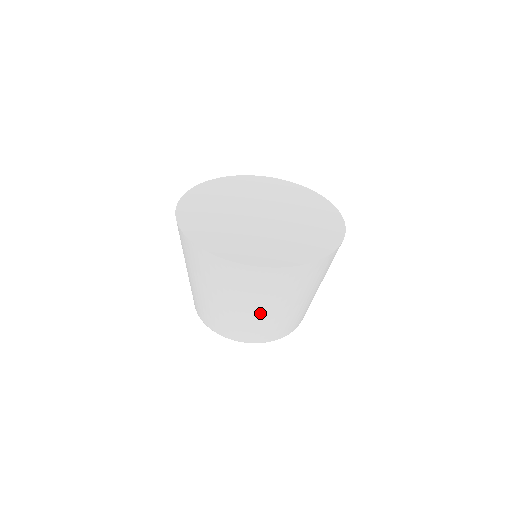
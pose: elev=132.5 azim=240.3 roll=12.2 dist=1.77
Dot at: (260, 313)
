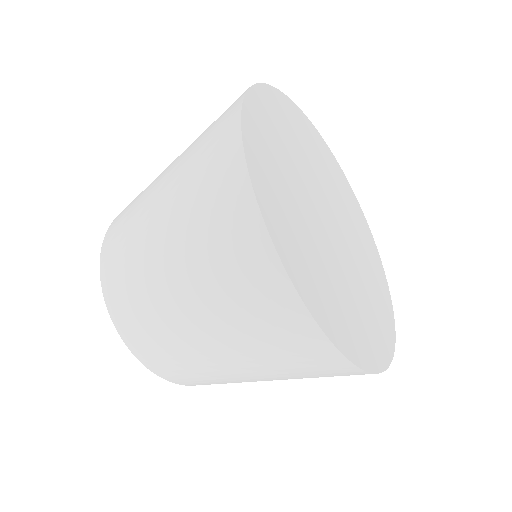
Dot at: (171, 293)
